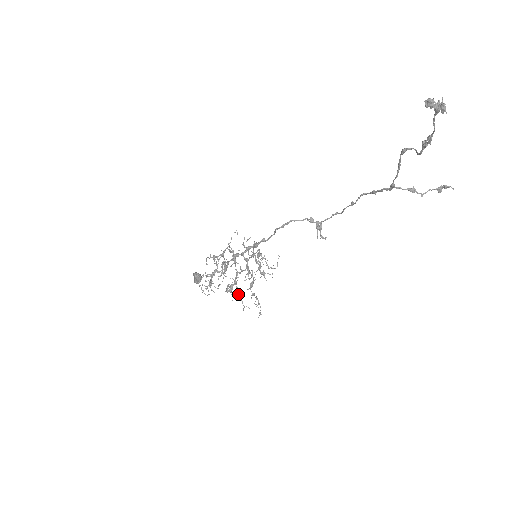
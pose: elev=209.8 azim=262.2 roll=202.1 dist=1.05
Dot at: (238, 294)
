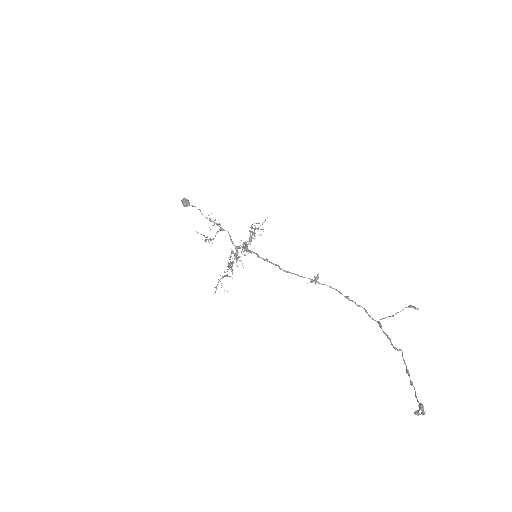
Dot at: occluded
